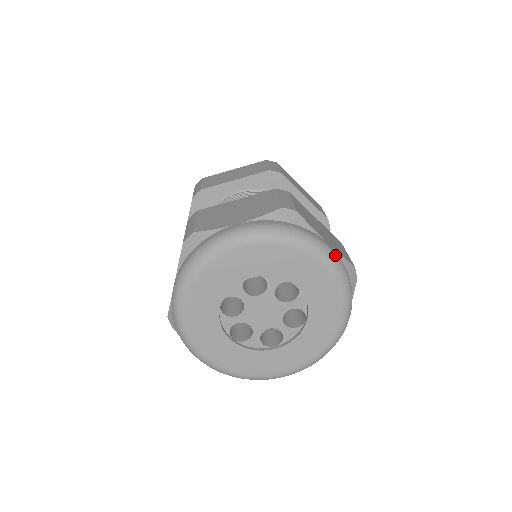
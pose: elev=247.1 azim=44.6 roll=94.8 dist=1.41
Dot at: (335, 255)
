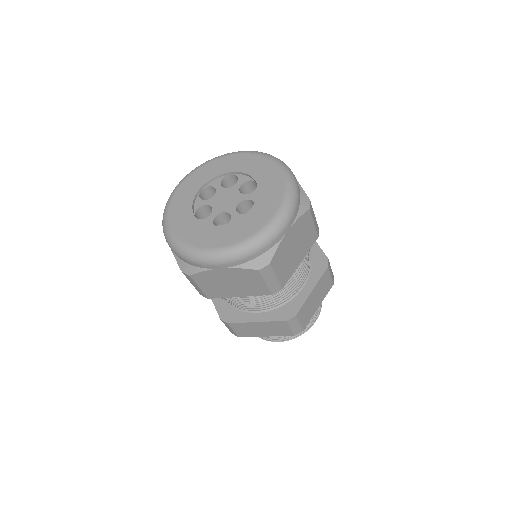
Dot at: occluded
